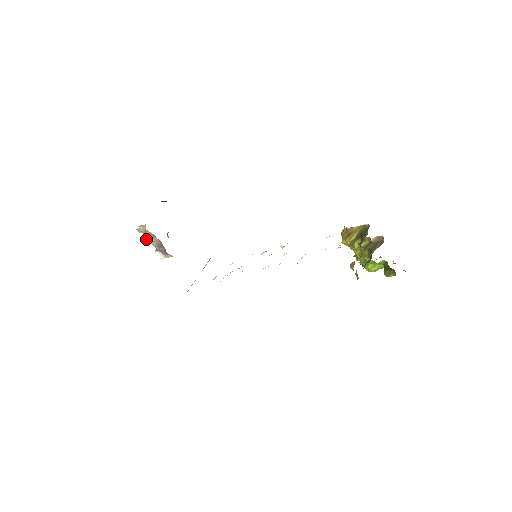
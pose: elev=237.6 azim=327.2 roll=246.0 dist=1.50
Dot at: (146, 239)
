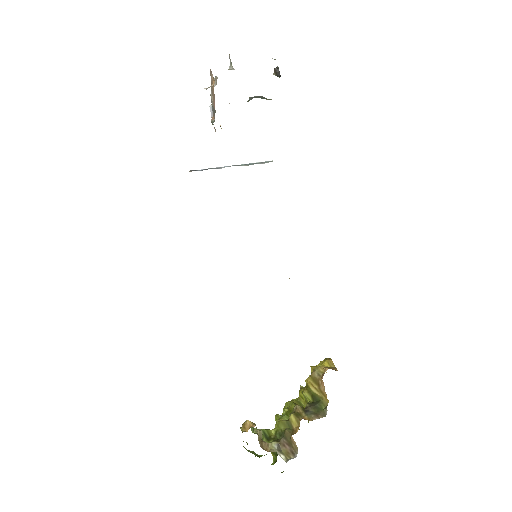
Dot at: occluded
